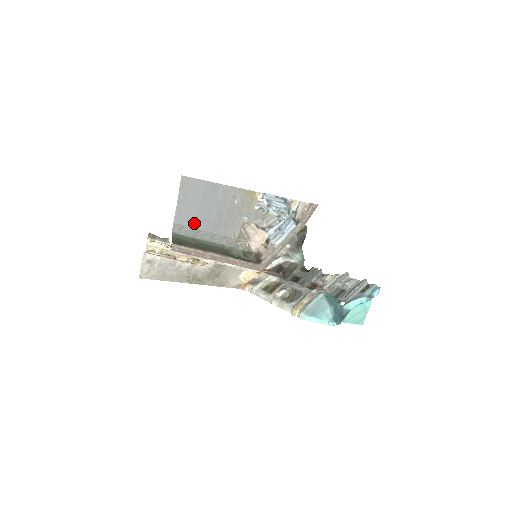
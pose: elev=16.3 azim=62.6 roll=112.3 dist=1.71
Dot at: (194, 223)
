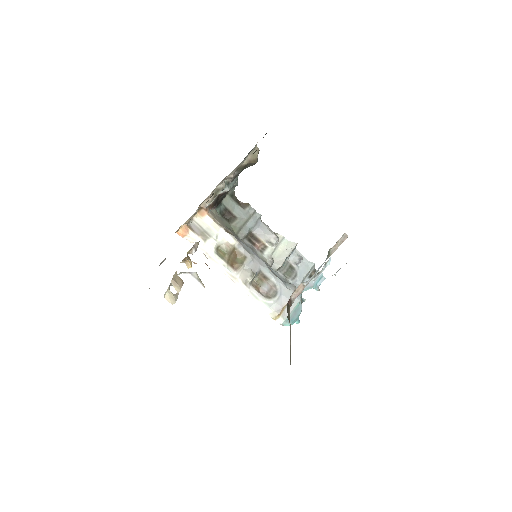
Dot at: occluded
